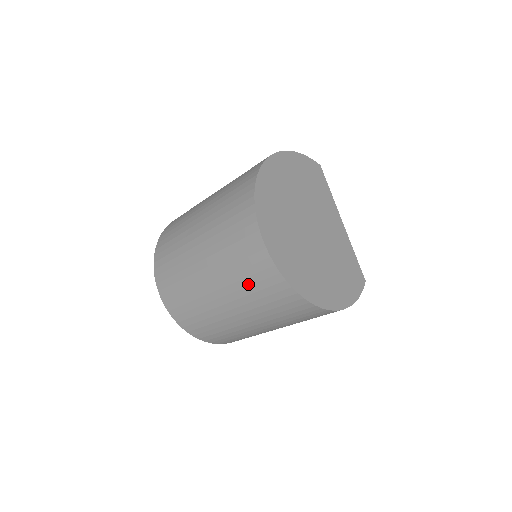
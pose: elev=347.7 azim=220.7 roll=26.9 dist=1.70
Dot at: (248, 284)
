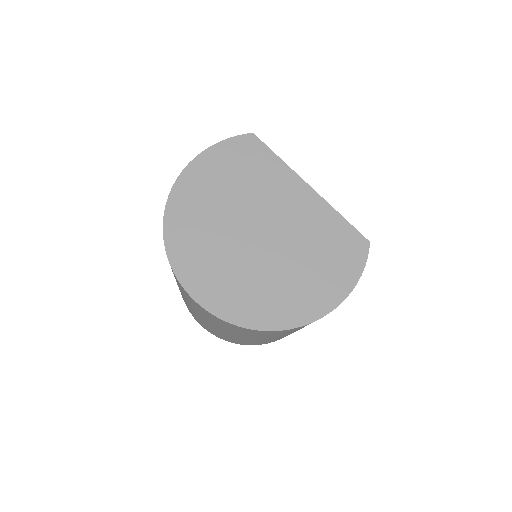
Dot at: (224, 327)
